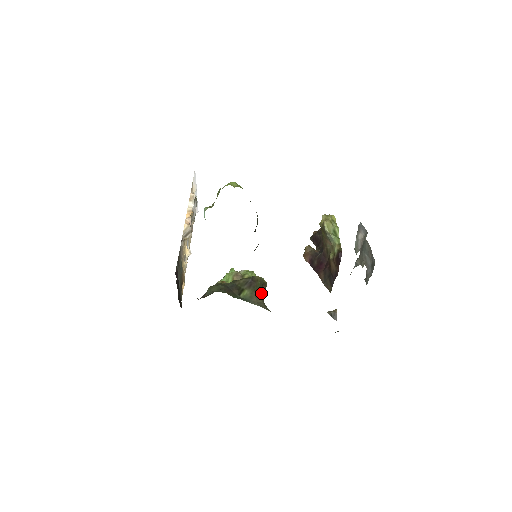
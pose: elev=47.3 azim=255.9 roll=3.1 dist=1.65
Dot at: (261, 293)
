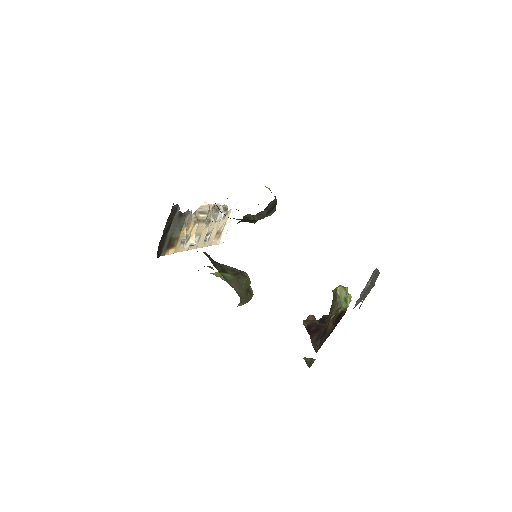
Dot at: (243, 290)
